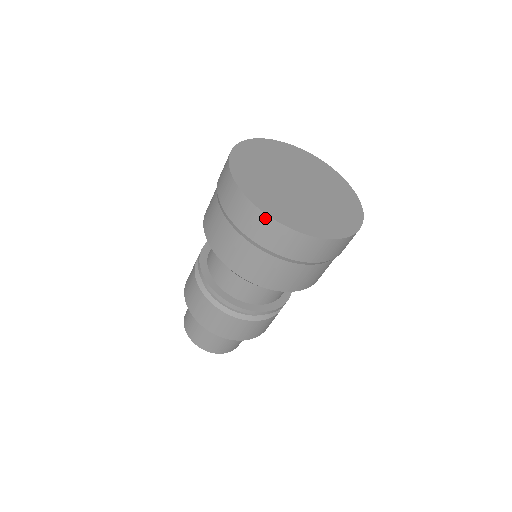
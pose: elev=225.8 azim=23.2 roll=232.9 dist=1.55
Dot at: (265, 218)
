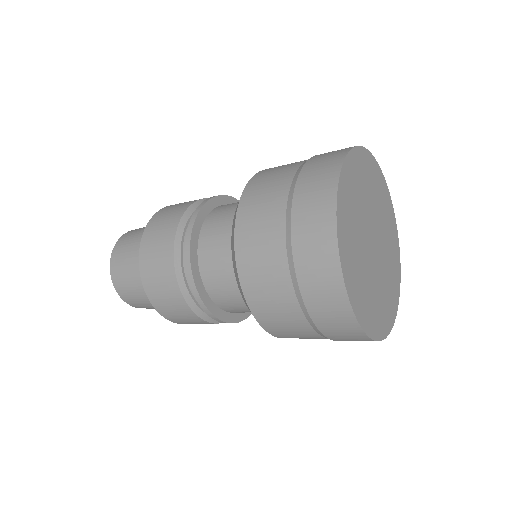
Dot at: (349, 314)
